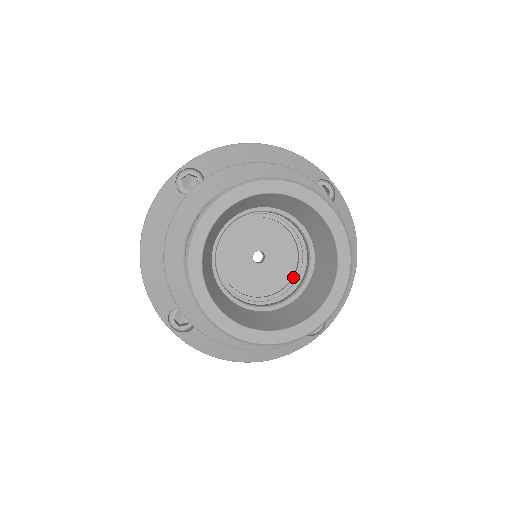
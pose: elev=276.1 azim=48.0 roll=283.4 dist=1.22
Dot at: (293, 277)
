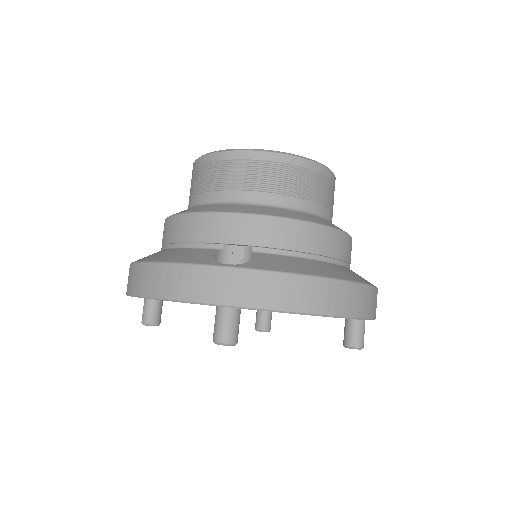
Dot at: occluded
